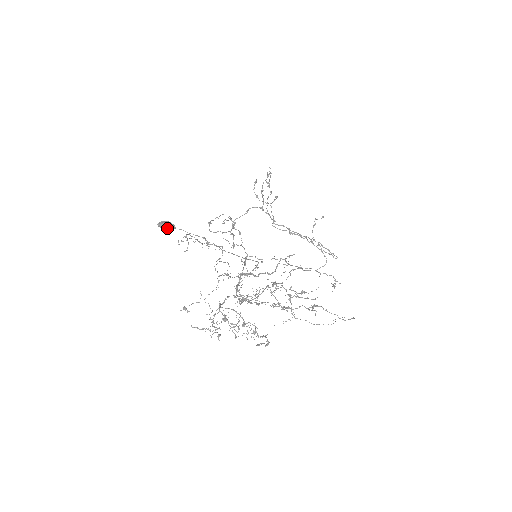
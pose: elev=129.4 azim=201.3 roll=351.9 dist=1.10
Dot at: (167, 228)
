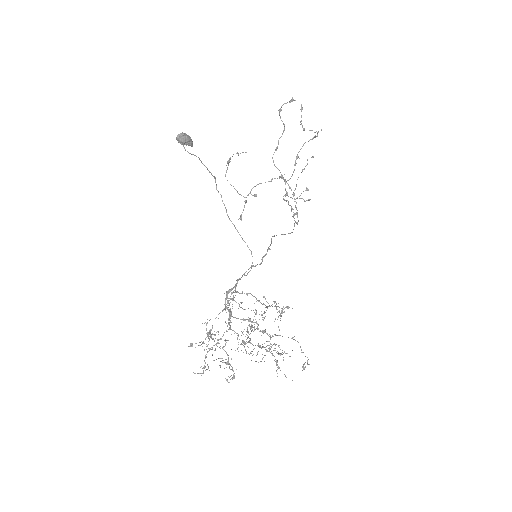
Dot at: occluded
